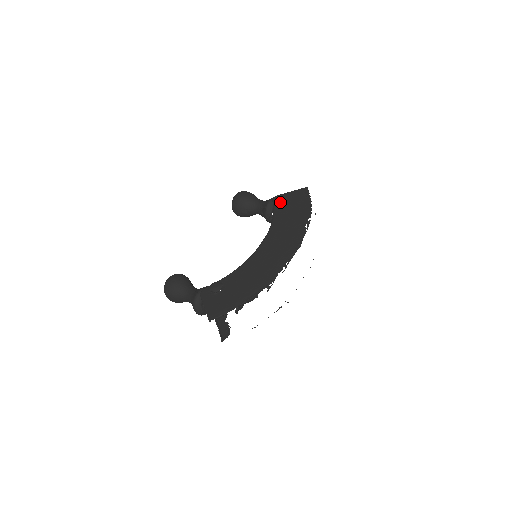
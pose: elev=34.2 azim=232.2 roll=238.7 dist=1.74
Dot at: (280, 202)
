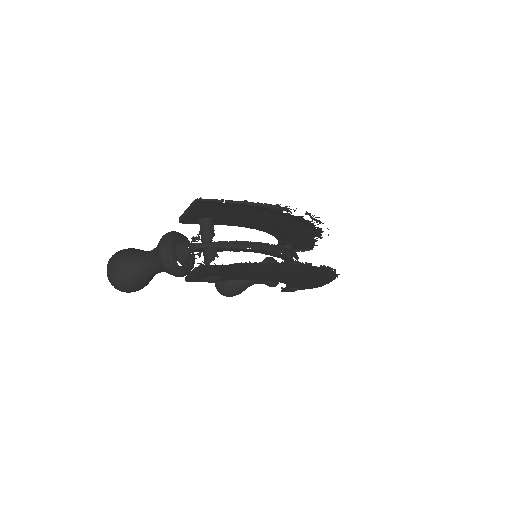
Dot at: occluded
